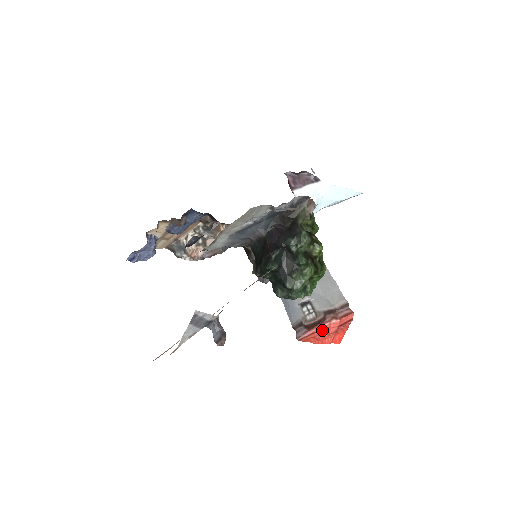
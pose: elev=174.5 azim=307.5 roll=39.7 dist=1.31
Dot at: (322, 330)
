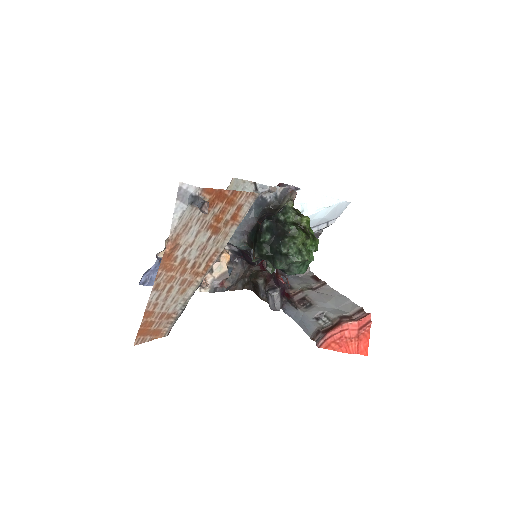
Dot at: (341, 332)
